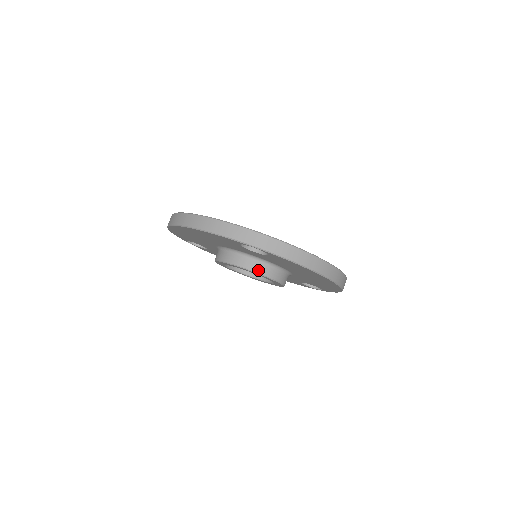
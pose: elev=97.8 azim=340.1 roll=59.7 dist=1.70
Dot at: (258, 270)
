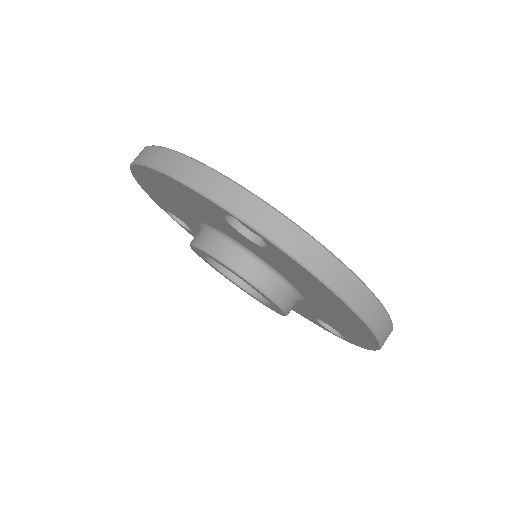
Dot at: (248, 274)
